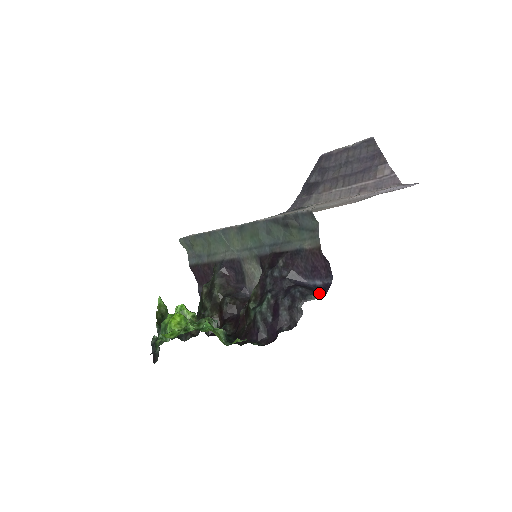
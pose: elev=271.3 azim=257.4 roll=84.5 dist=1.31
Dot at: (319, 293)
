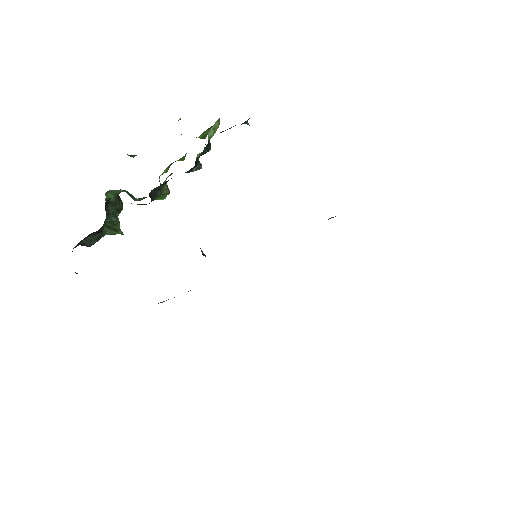
Dot at: occluded
